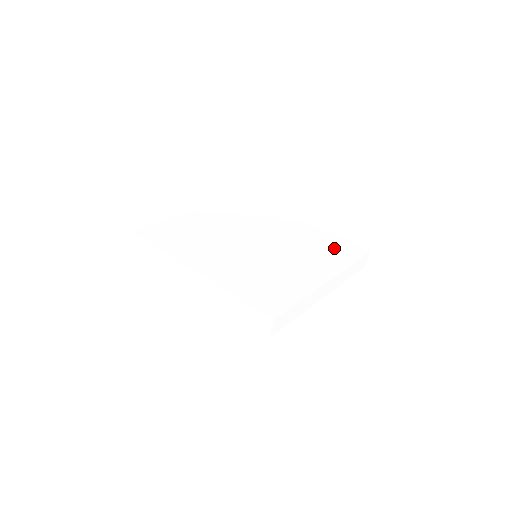
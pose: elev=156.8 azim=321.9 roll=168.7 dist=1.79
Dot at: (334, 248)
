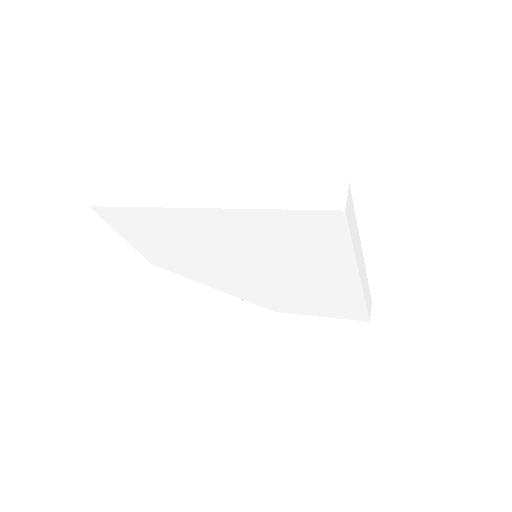
Dot at: occluded
